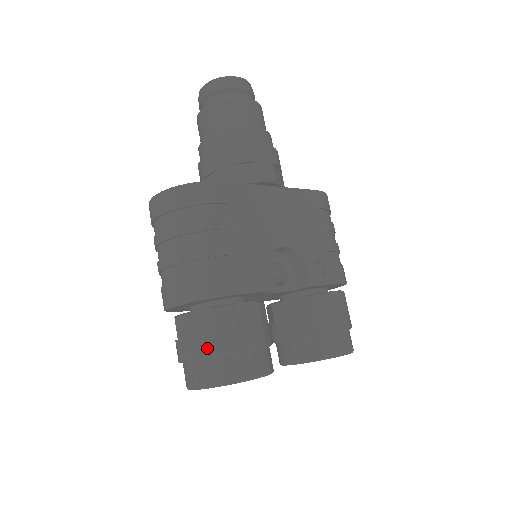
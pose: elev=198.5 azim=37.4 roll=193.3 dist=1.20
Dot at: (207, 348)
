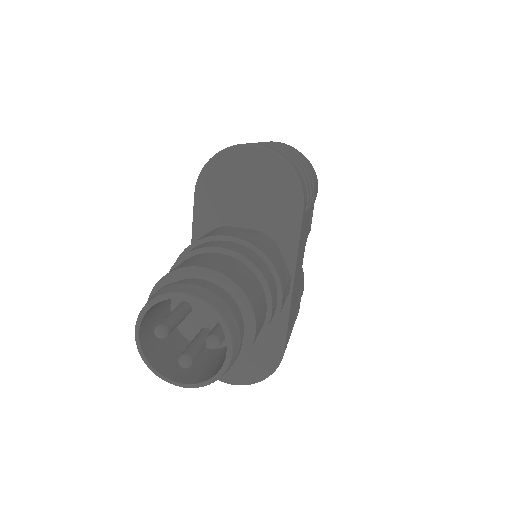
Dot at: occluded
